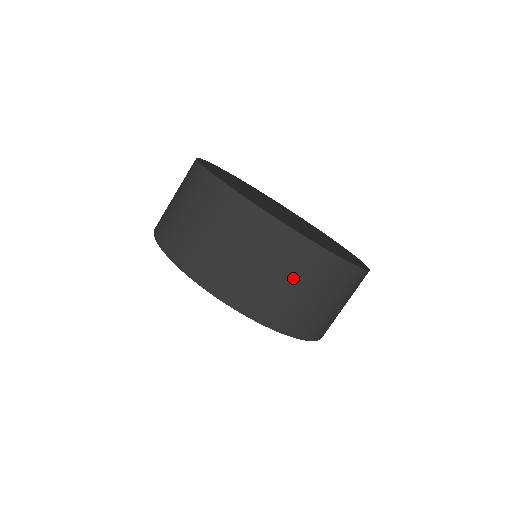
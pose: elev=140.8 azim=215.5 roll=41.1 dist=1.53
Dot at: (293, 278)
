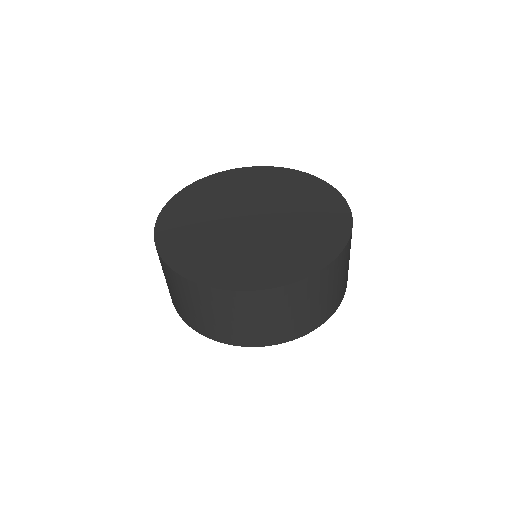
Dot at: (330, 288)
